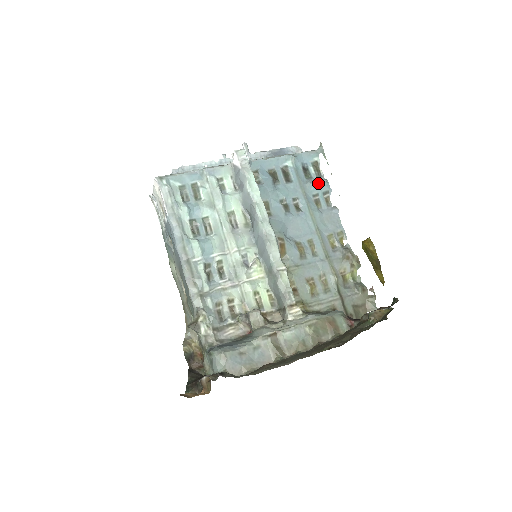
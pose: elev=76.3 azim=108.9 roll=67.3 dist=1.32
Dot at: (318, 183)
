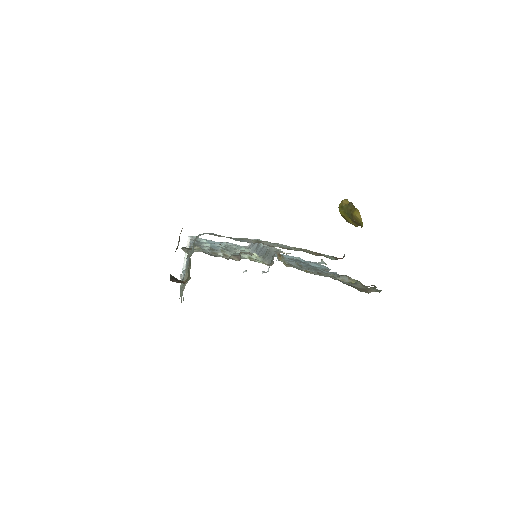
Dot at: (319, 265)
